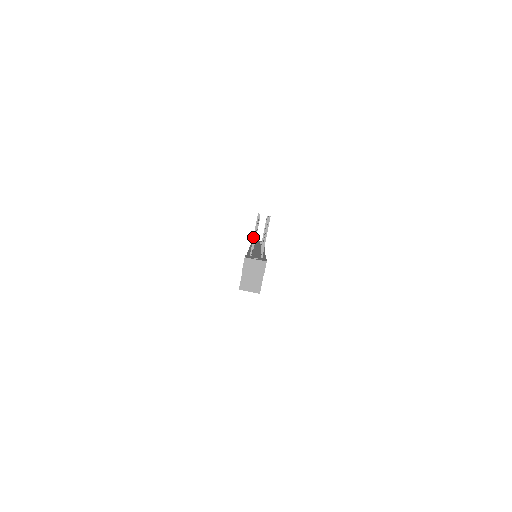
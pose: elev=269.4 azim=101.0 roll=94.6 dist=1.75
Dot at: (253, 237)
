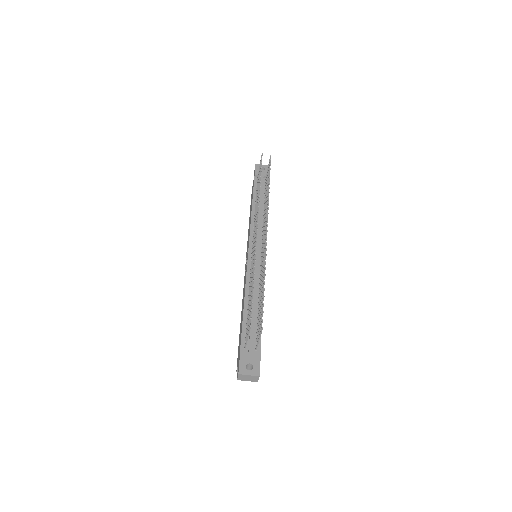
Dot at: occluded
